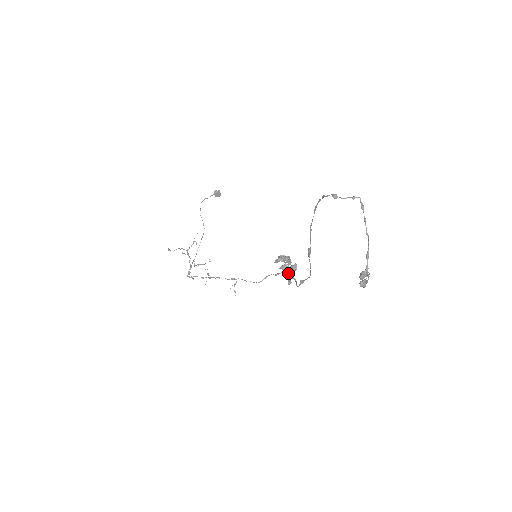
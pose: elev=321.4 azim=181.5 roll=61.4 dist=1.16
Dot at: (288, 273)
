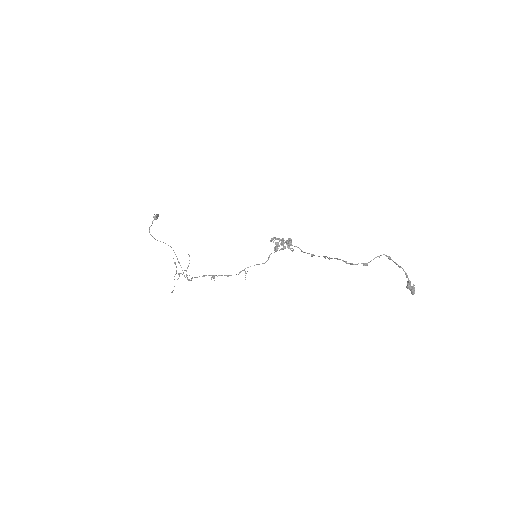
Dot at: (288, 248)
